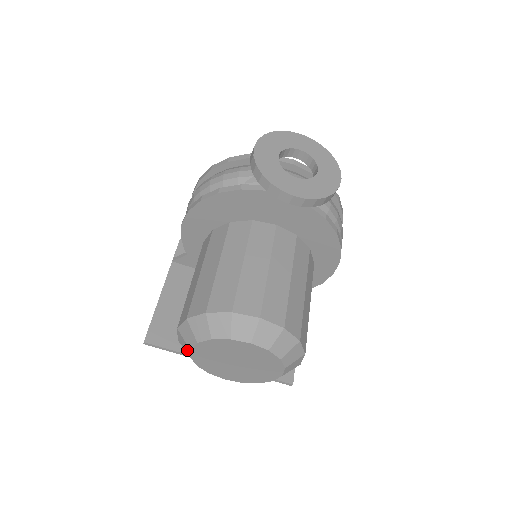
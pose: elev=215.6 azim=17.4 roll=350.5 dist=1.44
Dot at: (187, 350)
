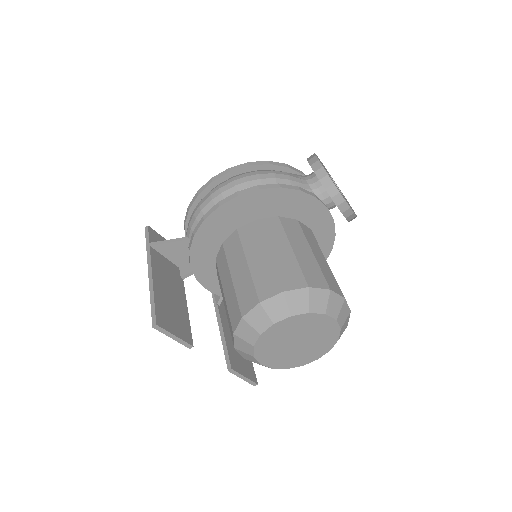
Dot at: (262, 326)
